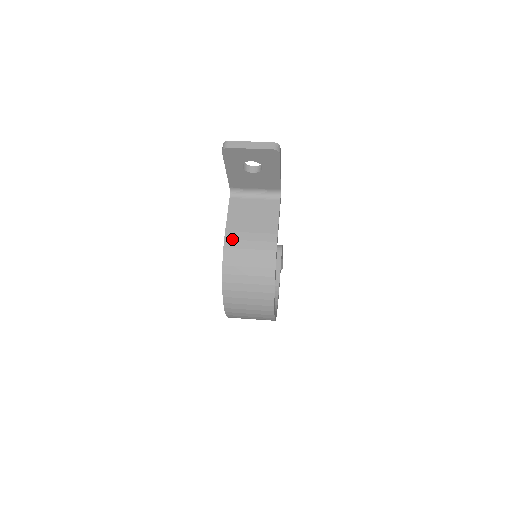
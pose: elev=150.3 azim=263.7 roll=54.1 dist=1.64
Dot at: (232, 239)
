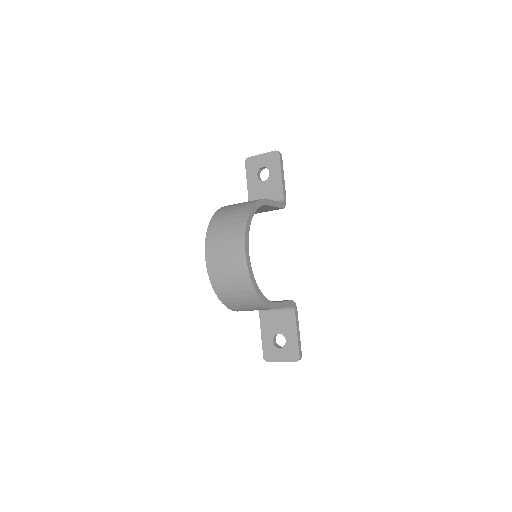
Dot at: occluded
